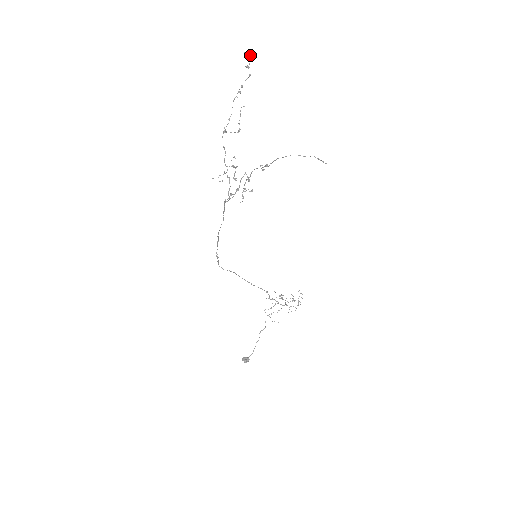
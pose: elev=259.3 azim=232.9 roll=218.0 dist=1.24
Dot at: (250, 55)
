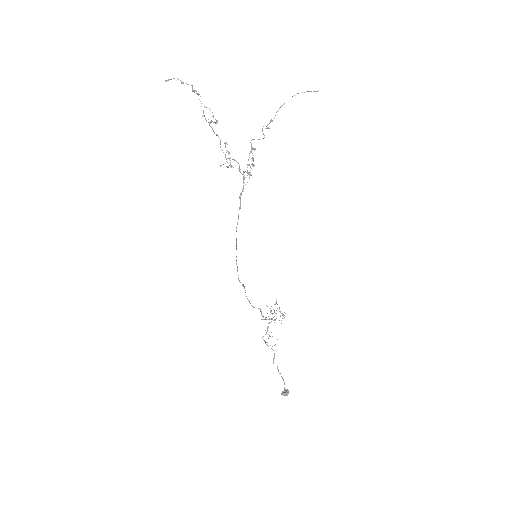
Dot at: (174, 78)
